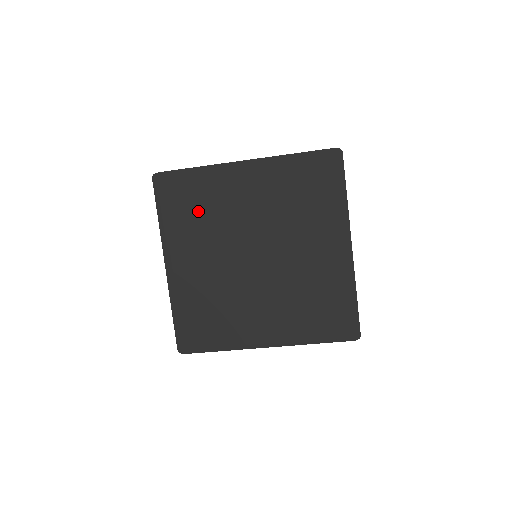
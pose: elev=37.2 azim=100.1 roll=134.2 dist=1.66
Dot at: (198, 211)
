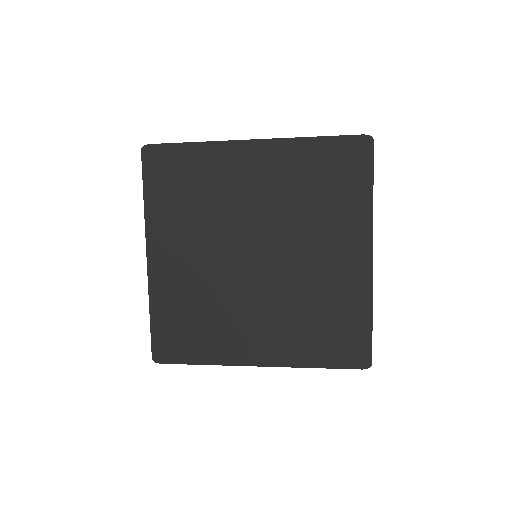
Dot at: (192, 195)
